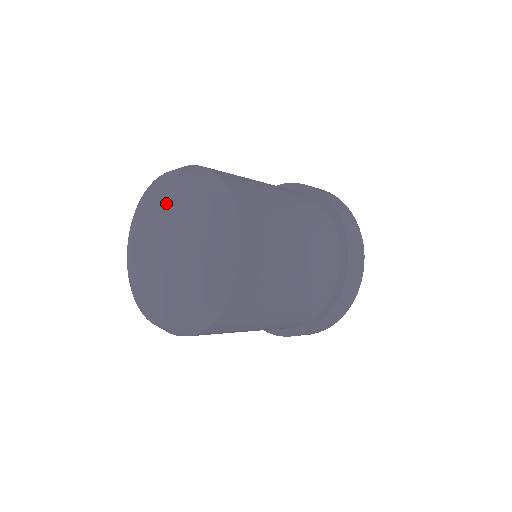
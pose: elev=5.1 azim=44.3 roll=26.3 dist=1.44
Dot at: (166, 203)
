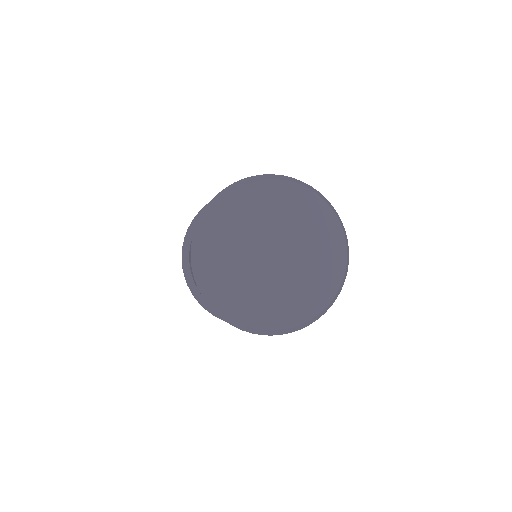
Dot at: (243, 223)
